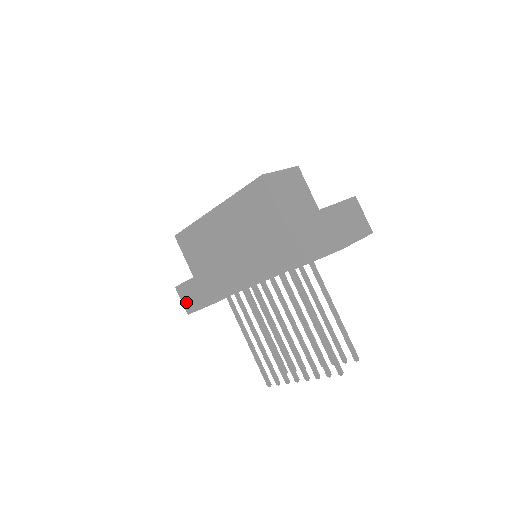
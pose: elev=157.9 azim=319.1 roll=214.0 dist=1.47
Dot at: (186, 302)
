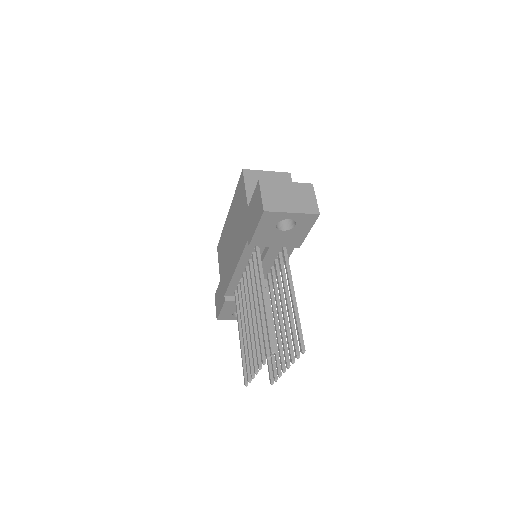
Dot at: (217, 307)
